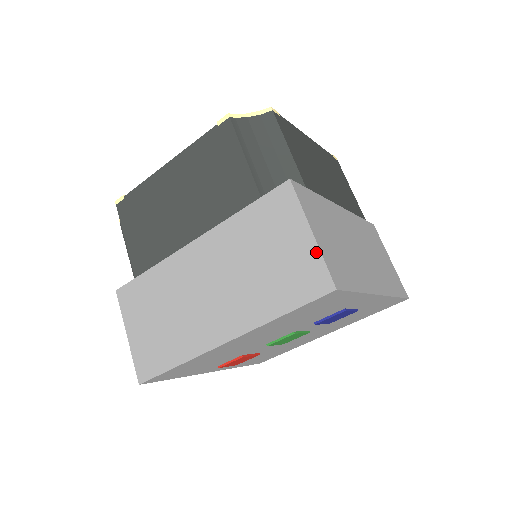
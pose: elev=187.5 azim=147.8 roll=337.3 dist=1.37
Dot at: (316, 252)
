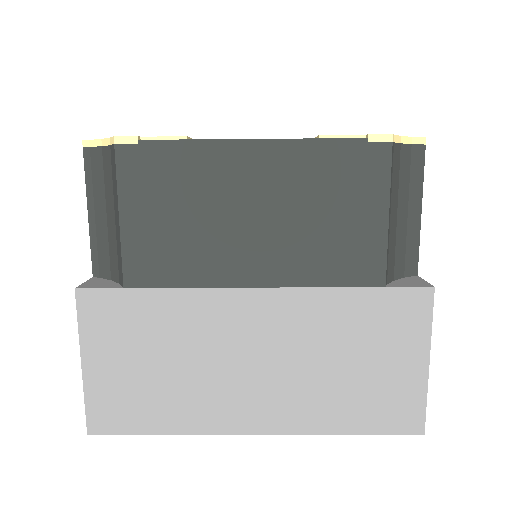
Dot at: (85, 385)
